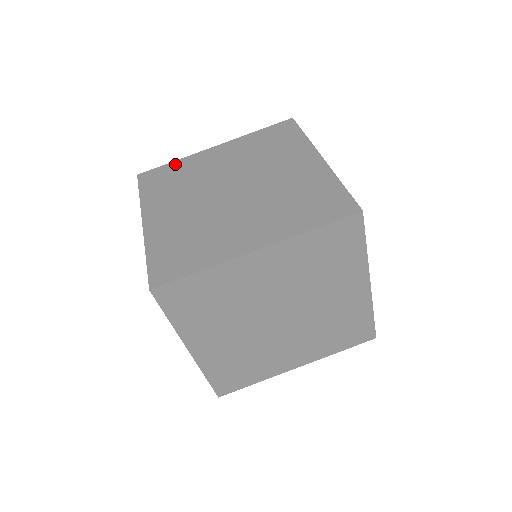
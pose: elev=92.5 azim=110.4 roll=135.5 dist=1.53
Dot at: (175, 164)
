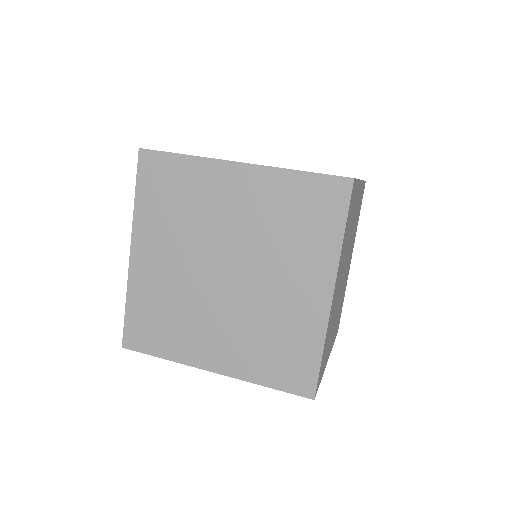
Dot at: occluded
